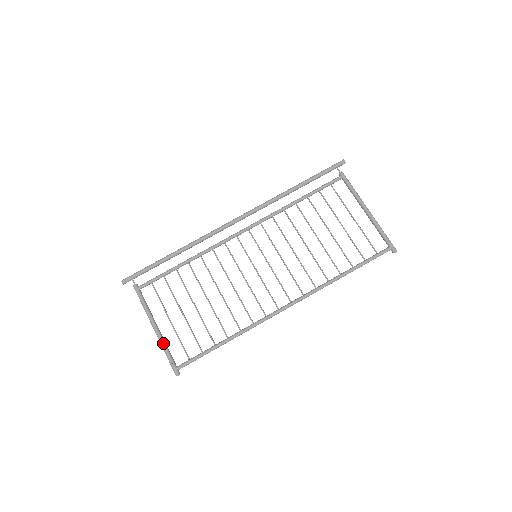
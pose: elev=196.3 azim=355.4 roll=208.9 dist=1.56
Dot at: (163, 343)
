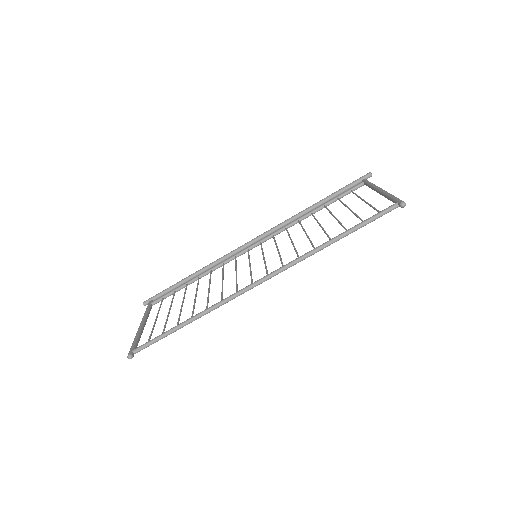
Dot at: (137, 334)
